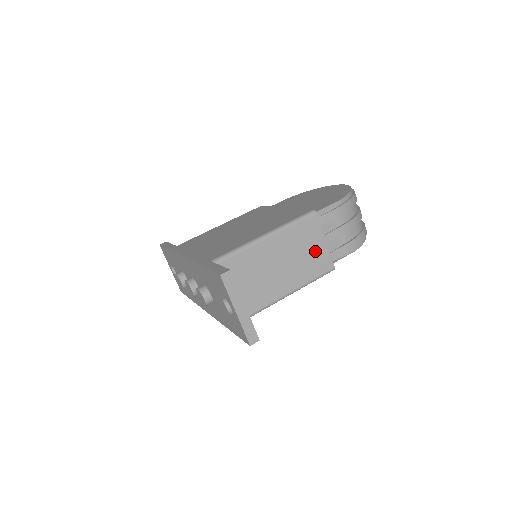
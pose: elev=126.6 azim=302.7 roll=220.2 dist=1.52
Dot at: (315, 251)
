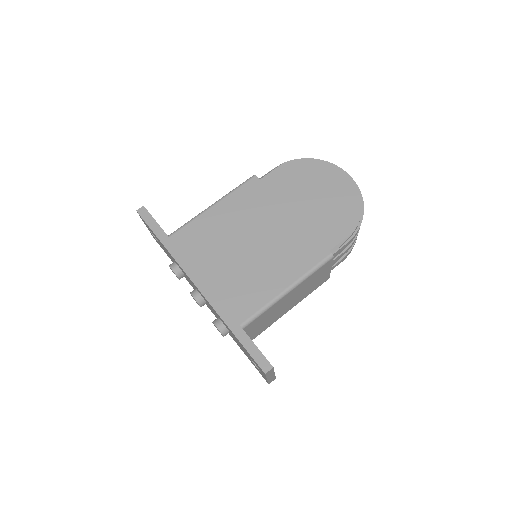
Dot at: (320, 278)
